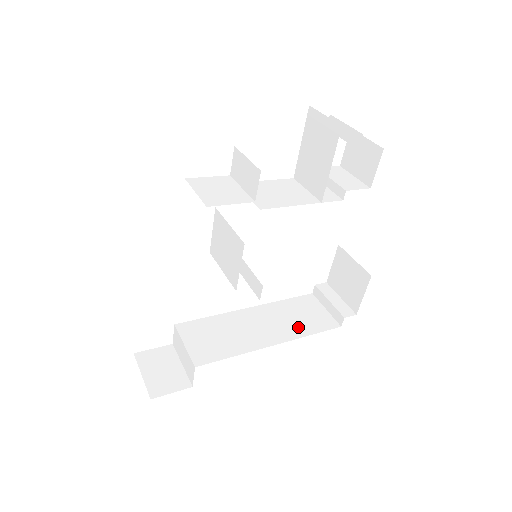
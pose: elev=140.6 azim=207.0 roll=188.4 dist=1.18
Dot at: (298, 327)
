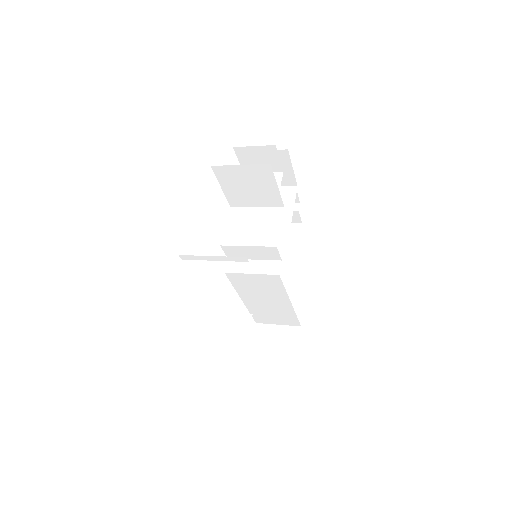
Dot at: occluded
